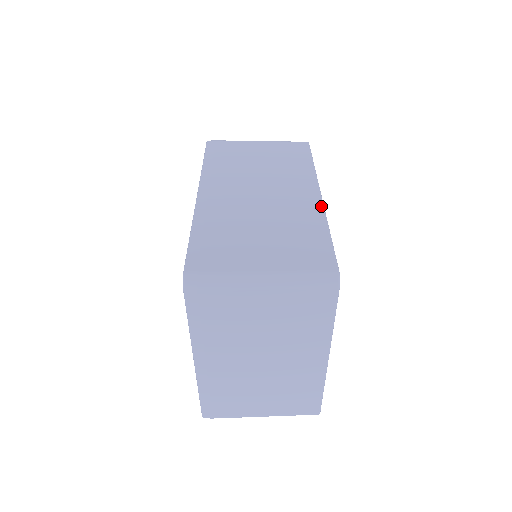
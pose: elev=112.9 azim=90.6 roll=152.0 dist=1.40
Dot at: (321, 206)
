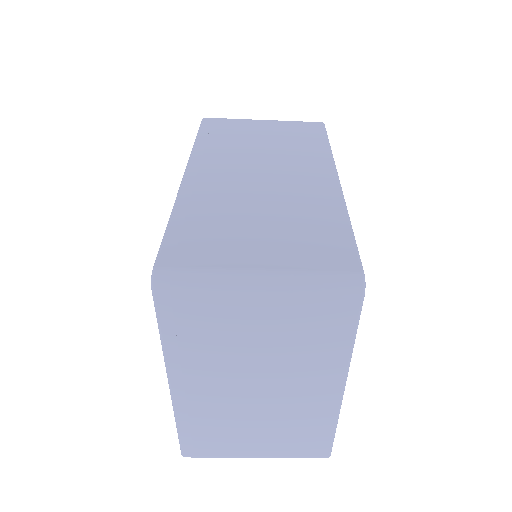
Dot at: (339, 192)
